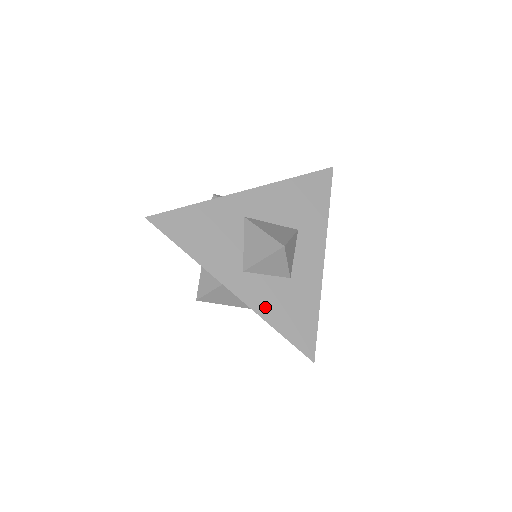
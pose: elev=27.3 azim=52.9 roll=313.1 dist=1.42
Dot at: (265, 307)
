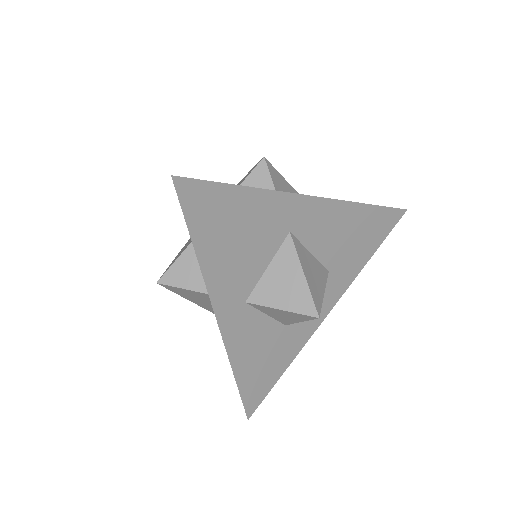
Dot at: (241, 351)
